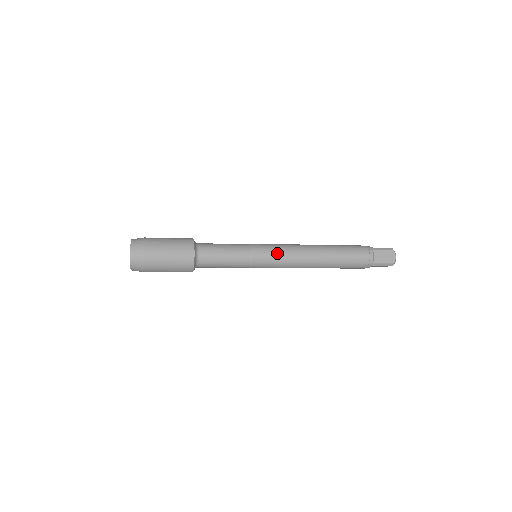
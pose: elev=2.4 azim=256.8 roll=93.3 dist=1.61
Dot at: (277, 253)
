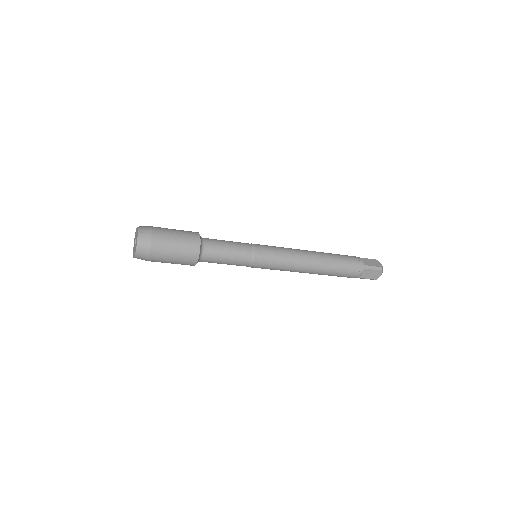
Dot at: (276, 264)
